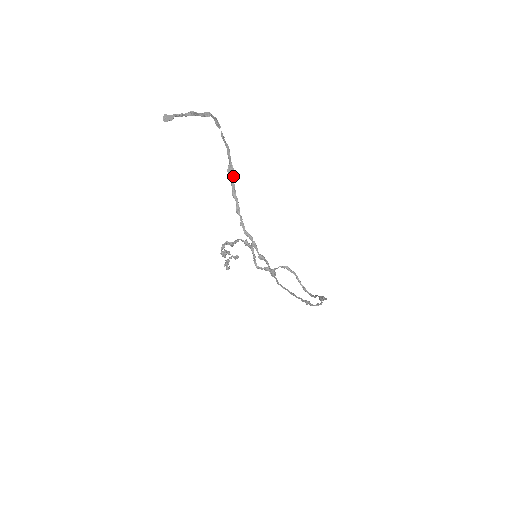
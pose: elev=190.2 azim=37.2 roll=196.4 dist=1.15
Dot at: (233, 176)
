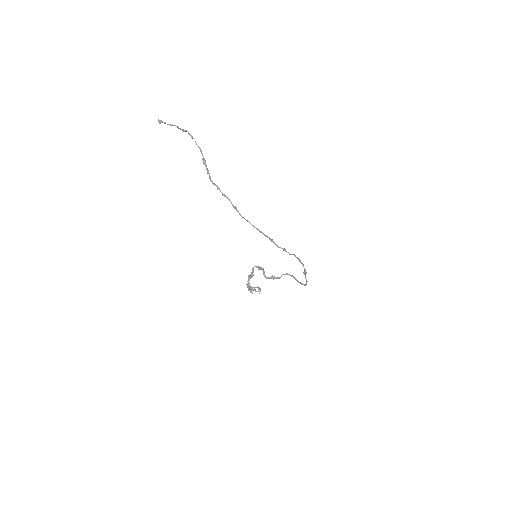
Dot at: occluded
